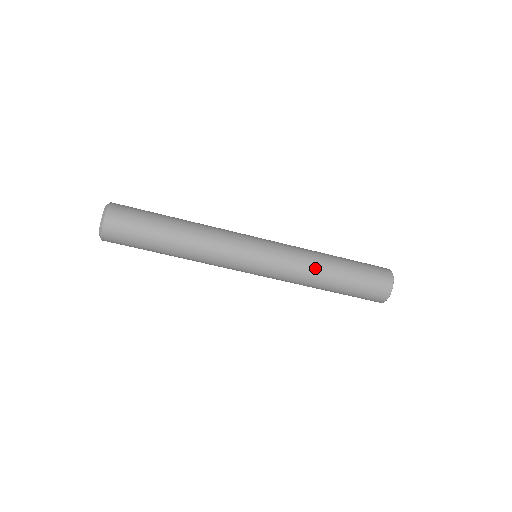
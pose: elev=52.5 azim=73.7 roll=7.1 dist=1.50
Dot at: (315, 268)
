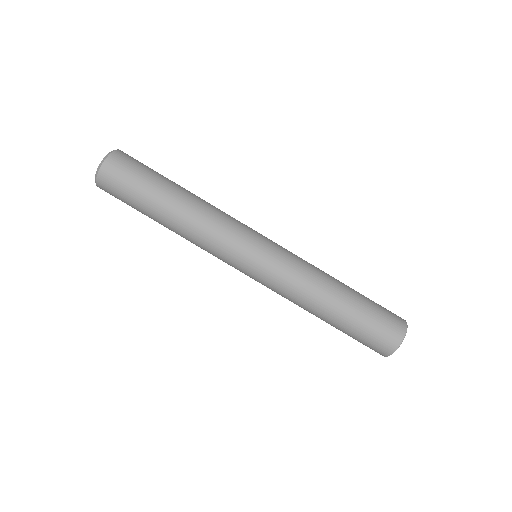
Dot at: (319, 284)
